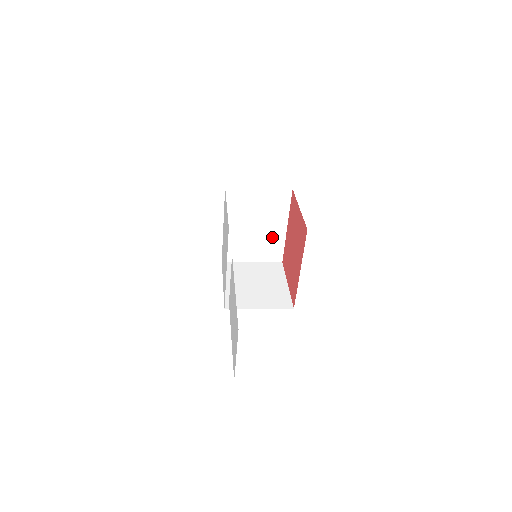
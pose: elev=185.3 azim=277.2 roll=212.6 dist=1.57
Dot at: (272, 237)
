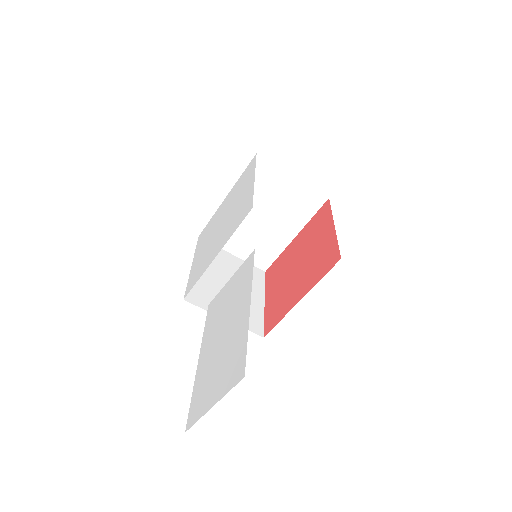
Dot at: (272, 239)
